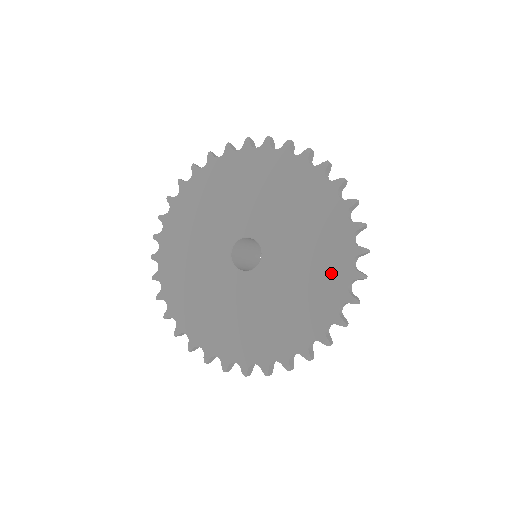
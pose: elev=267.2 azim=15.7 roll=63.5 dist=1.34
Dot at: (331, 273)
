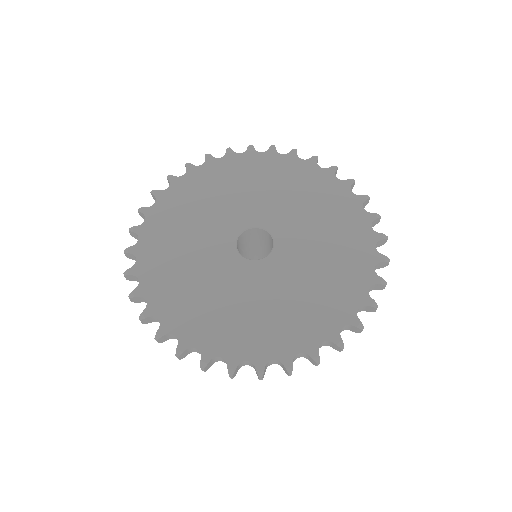
Dot at: (332, 306)
